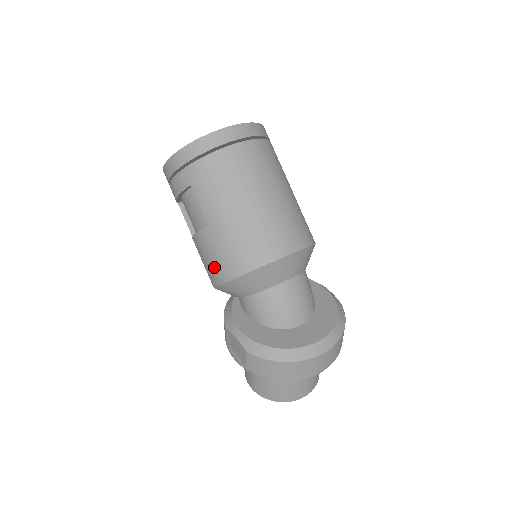
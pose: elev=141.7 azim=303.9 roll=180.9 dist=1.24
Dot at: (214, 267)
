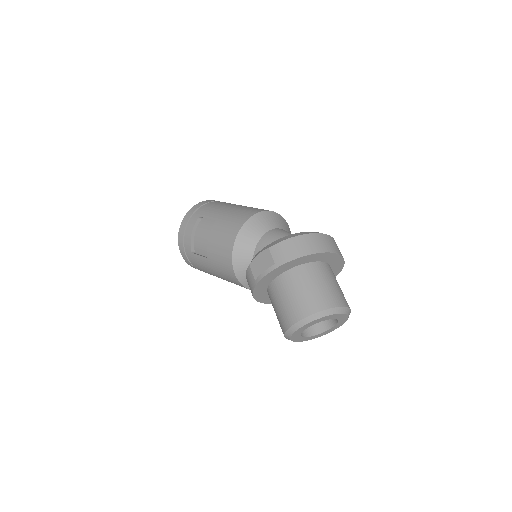
Dot at: (227, 235)
